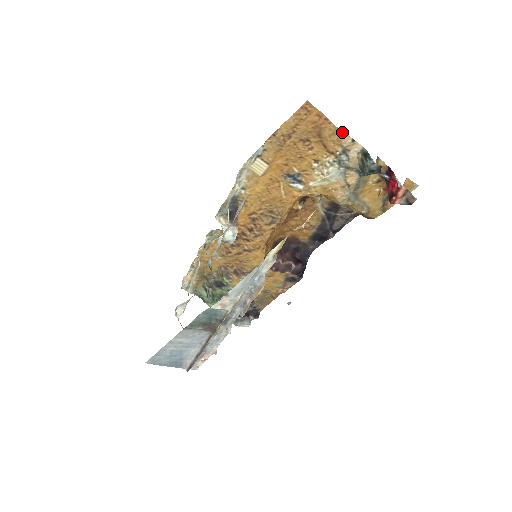
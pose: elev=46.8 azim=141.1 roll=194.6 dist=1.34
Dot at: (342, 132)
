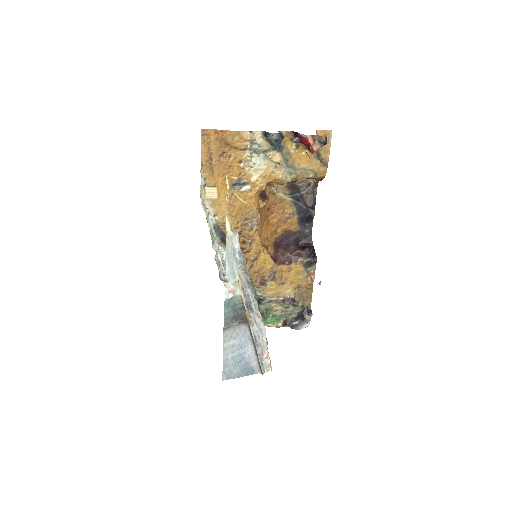
Dot at: (238, 131)
